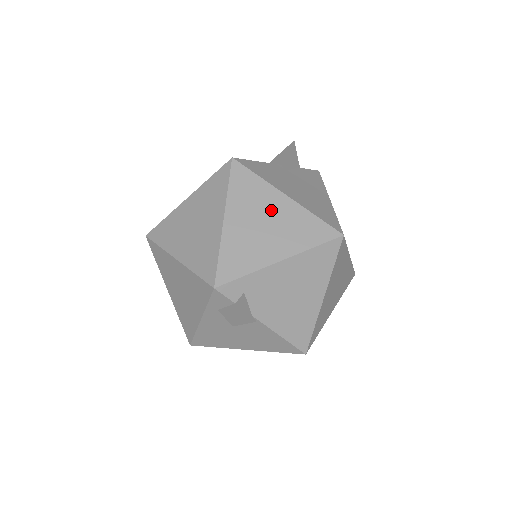
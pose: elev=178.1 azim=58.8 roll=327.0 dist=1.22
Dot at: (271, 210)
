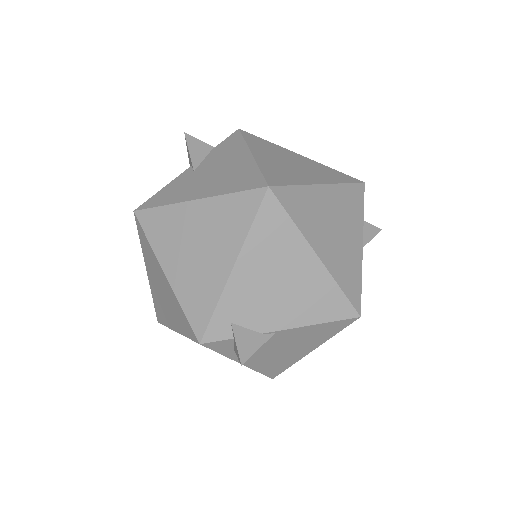
Dot at: (192, 227)
